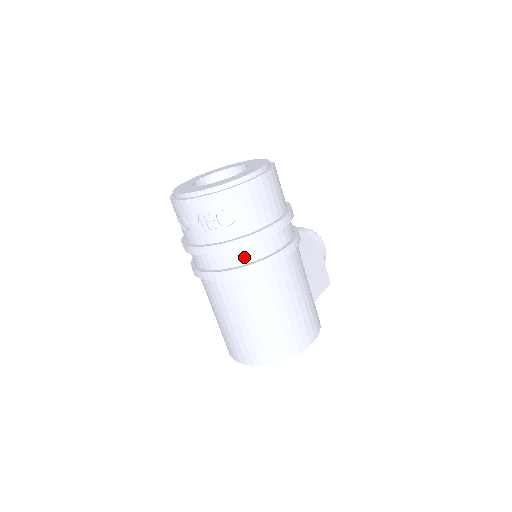
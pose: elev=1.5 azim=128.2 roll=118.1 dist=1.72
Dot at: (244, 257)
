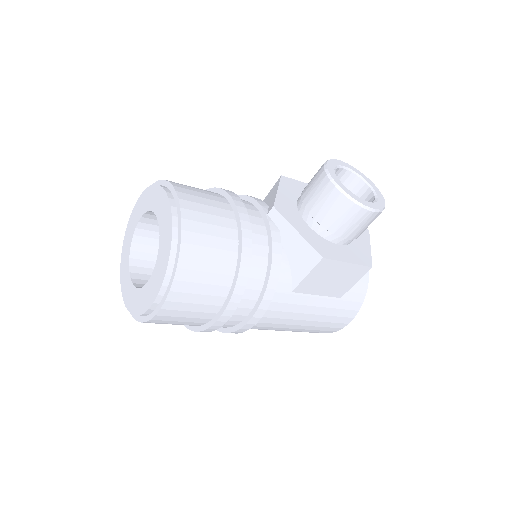
Dot at: occluded
